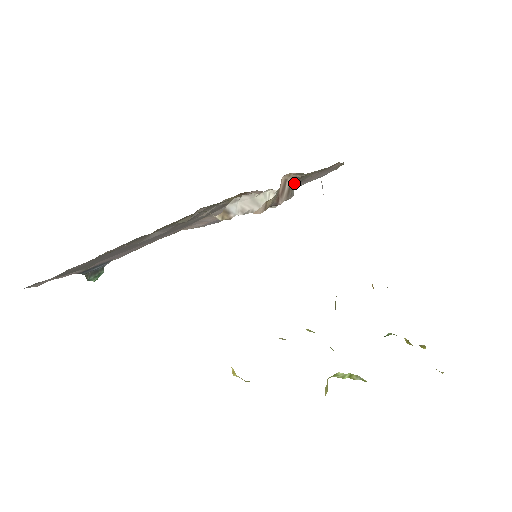
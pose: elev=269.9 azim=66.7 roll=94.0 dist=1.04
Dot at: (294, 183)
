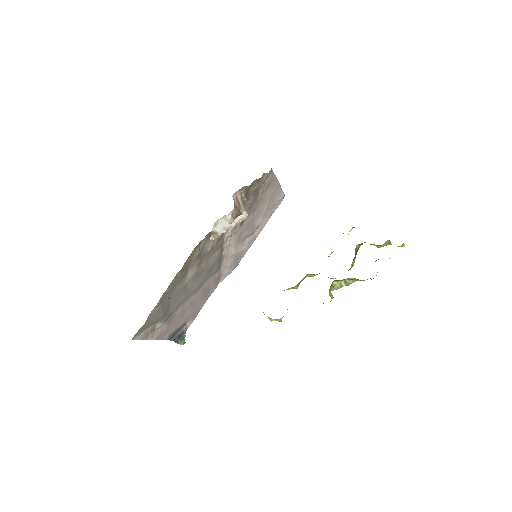
Dot at: (244, 198)
